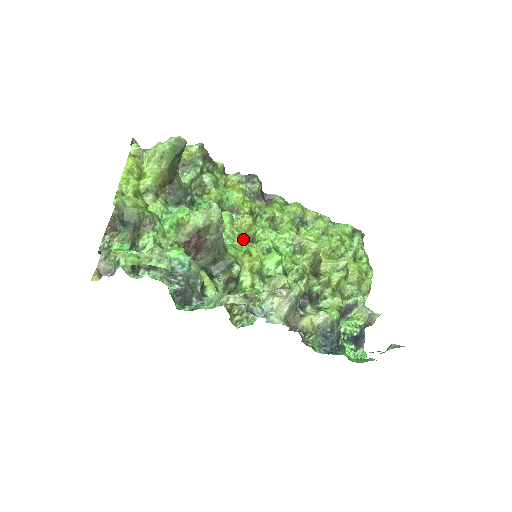
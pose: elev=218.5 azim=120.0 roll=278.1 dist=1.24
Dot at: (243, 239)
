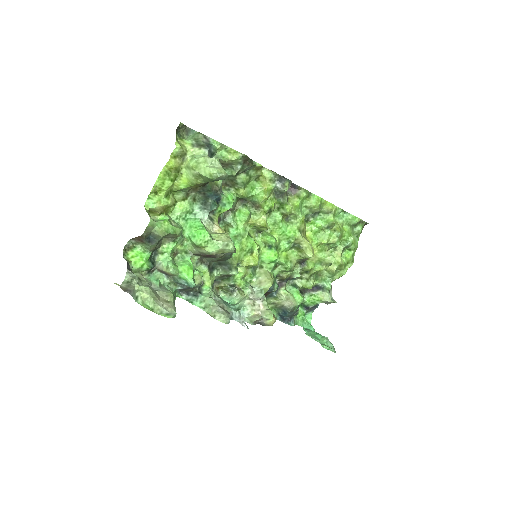
Dot at: (253, 228)
